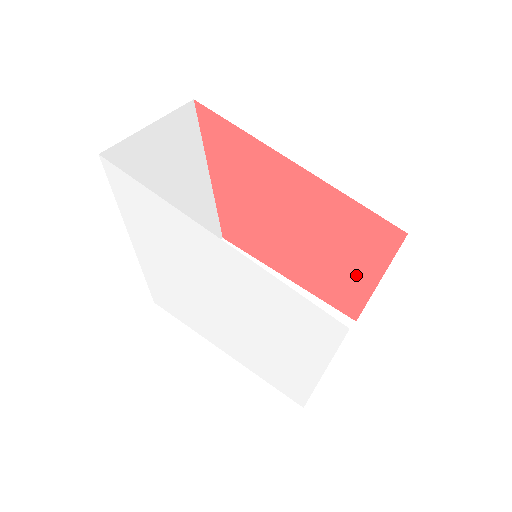
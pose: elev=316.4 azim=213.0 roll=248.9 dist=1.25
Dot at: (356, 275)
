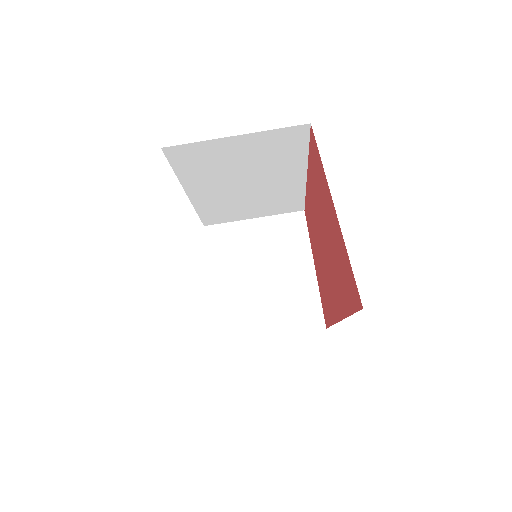
Dot at: occluded
